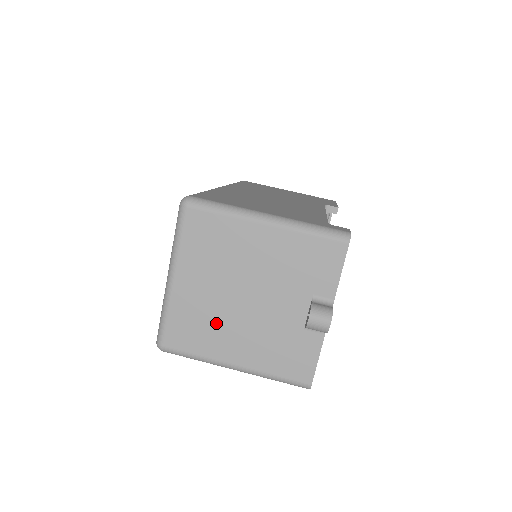
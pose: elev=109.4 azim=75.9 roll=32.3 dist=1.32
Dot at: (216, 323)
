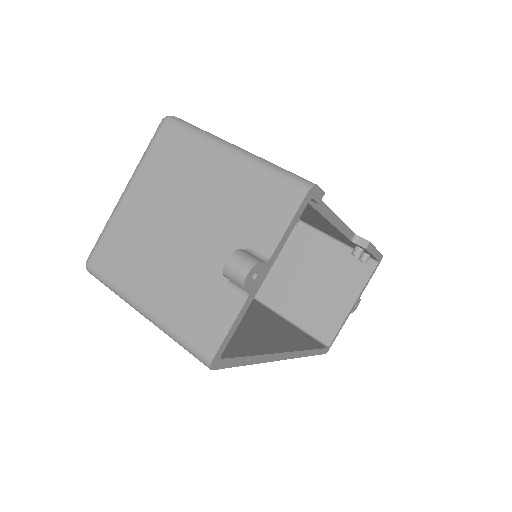
Dot at: (144, 252)
